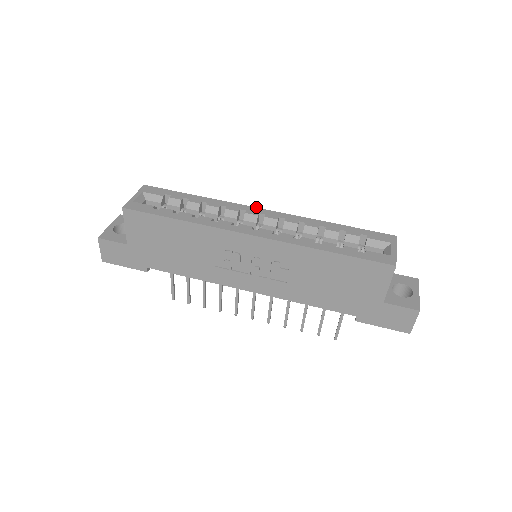
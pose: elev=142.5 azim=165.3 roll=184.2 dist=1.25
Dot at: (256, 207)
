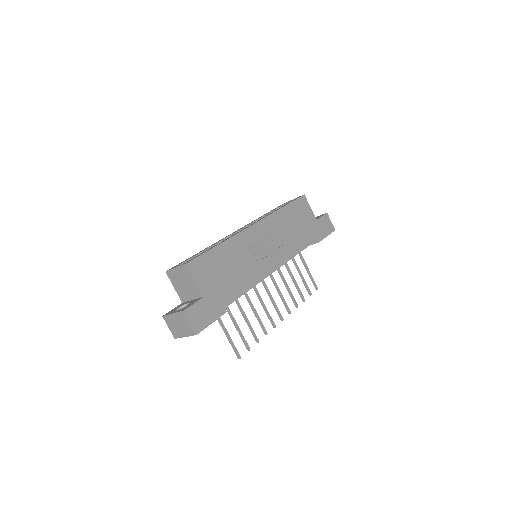
Dot at: (228, 235)
